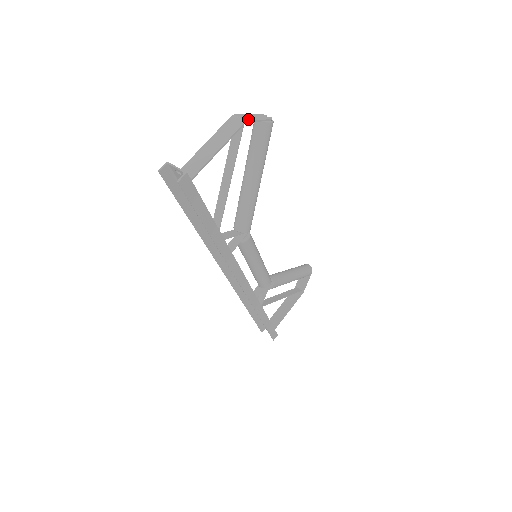
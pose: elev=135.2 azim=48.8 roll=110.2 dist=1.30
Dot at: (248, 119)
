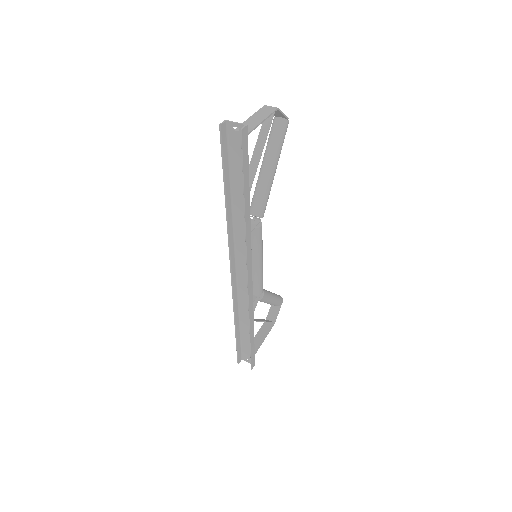
Dot at: (278, 108)
